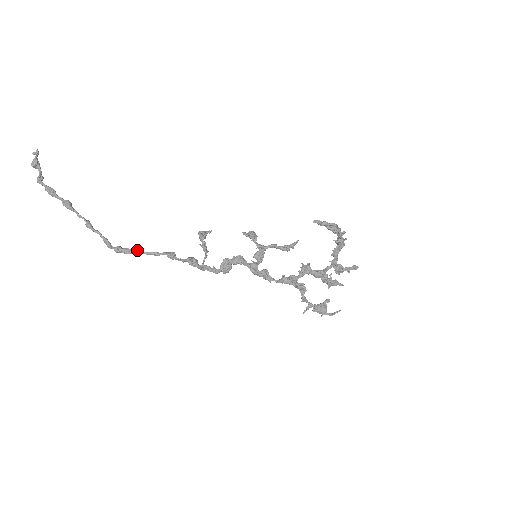
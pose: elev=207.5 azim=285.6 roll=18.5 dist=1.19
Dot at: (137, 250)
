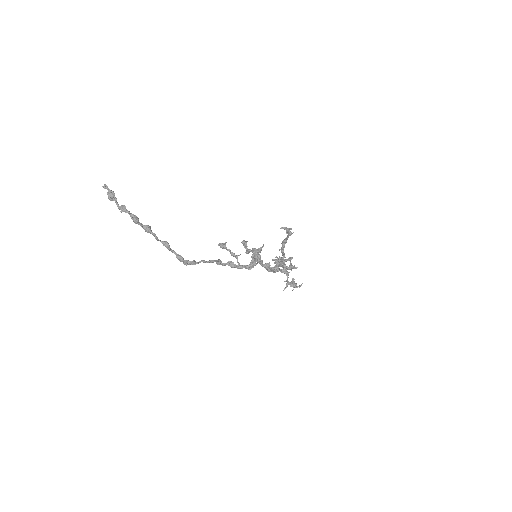
Dot at: (201, 260)
